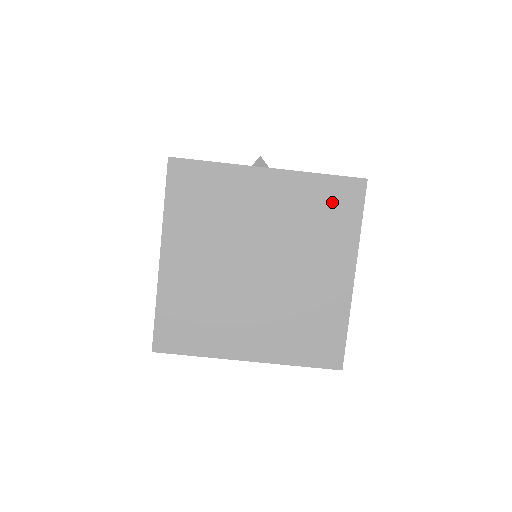
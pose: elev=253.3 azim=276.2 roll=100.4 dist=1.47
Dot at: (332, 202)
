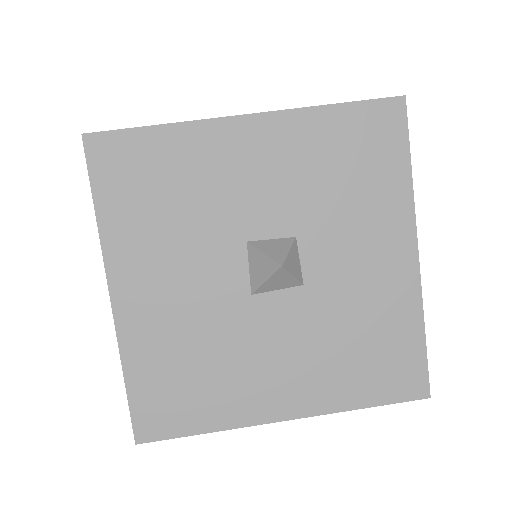
Dot at: occluded
